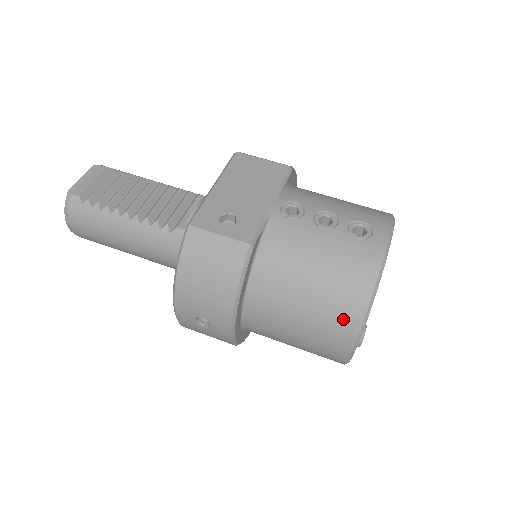
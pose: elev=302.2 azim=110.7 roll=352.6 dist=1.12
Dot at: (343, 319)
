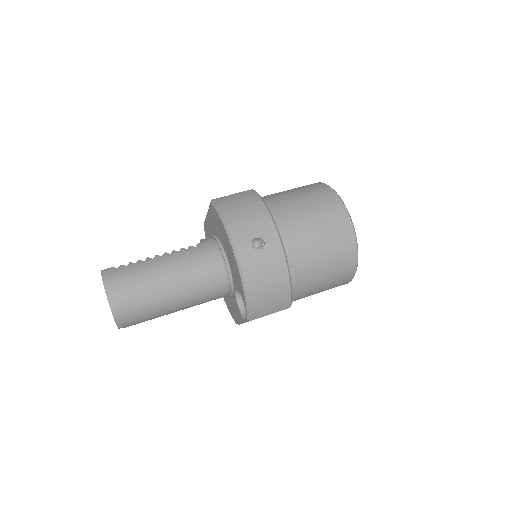
Dot at: (327, 198)
